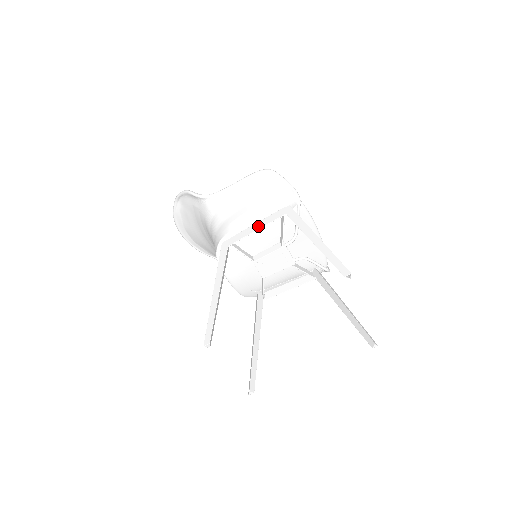
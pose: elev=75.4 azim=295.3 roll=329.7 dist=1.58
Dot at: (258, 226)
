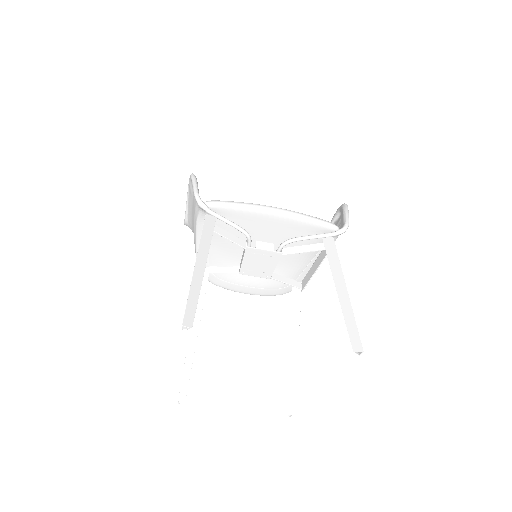
Dot at: occluded
